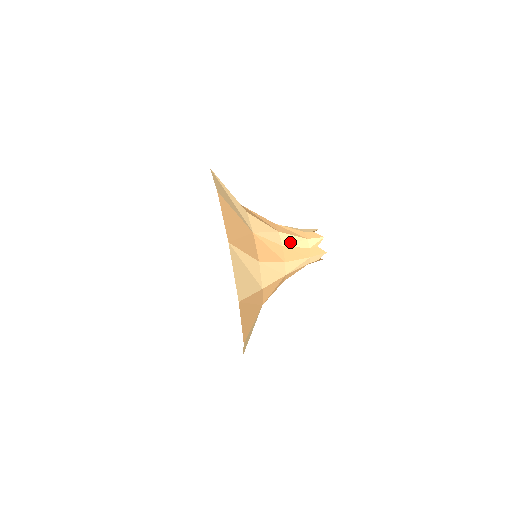
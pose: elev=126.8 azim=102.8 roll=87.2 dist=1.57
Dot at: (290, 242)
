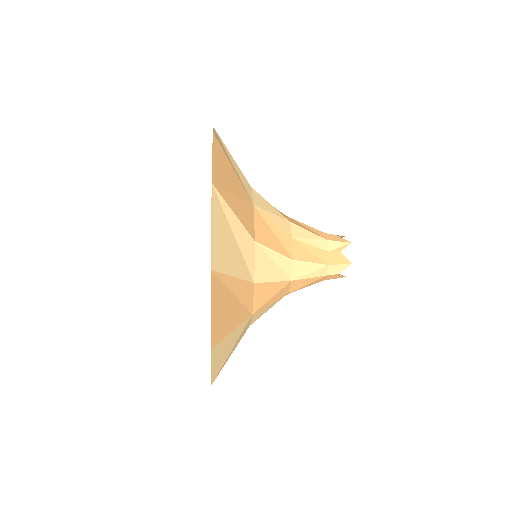
Dot at: (303, 236)
